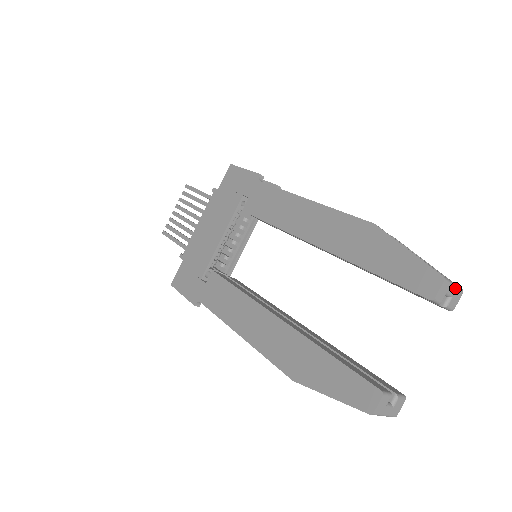
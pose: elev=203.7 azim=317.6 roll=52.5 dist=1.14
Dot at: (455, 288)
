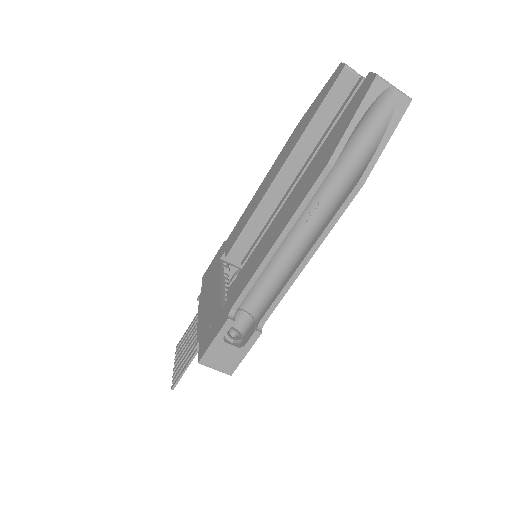
Dot at: (358, 74)
